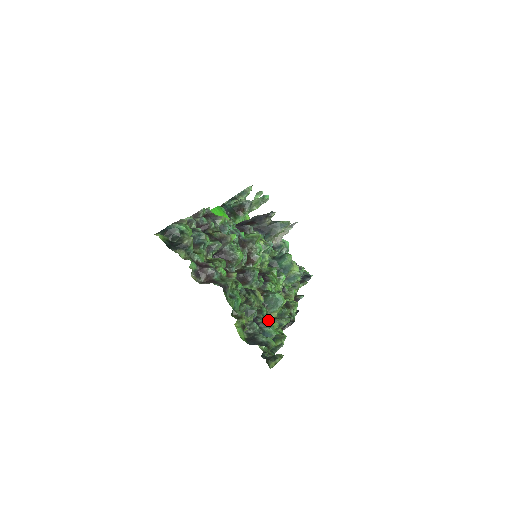
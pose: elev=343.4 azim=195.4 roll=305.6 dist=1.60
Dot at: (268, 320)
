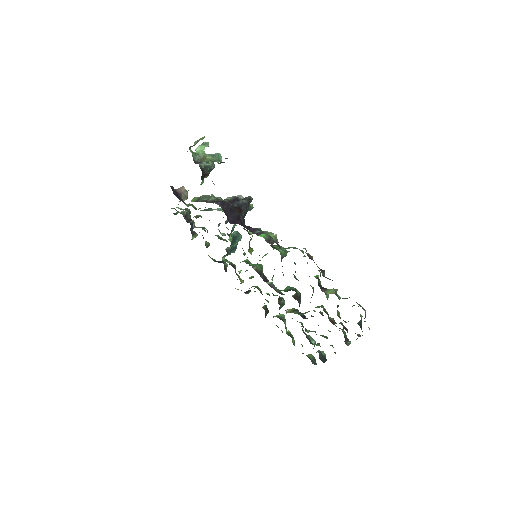
Dot at: (303, 331)
